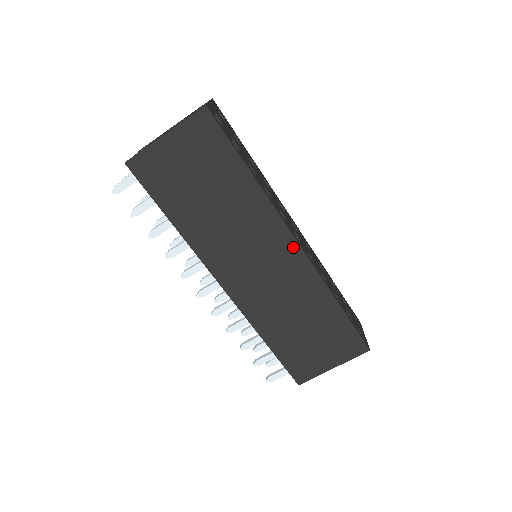
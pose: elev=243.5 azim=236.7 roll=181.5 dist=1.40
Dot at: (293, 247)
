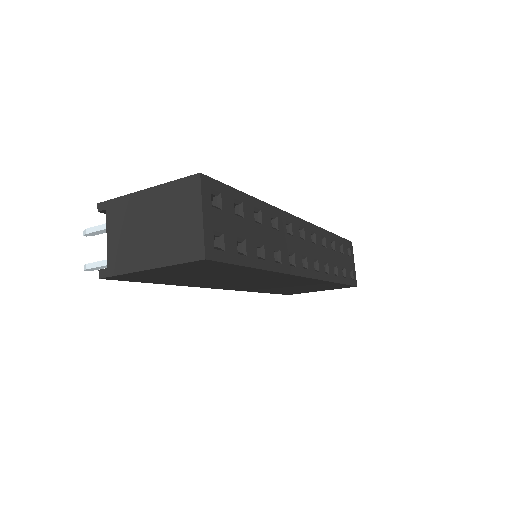
Dot at: (300, 278)
